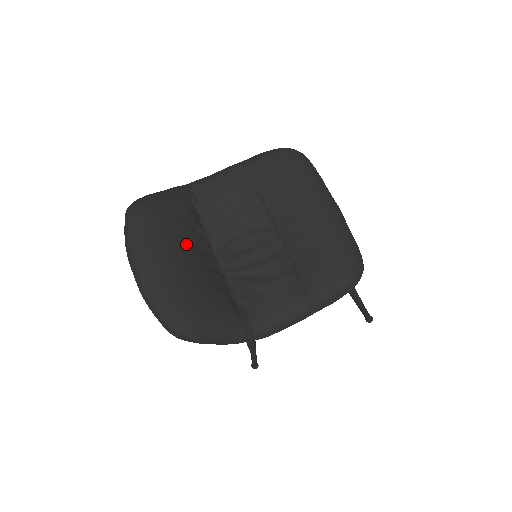
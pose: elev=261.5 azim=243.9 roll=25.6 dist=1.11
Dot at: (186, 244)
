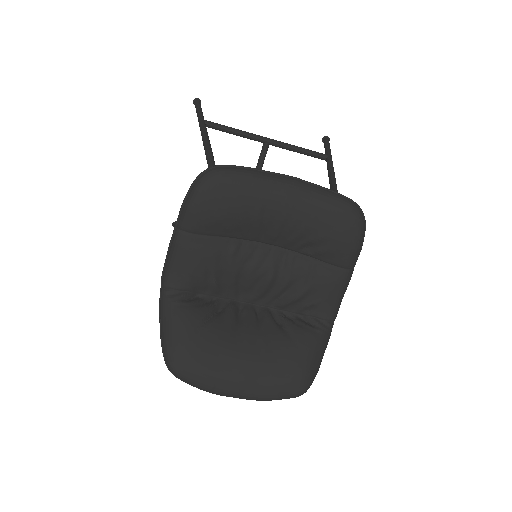
Dot at: (232, 337)
